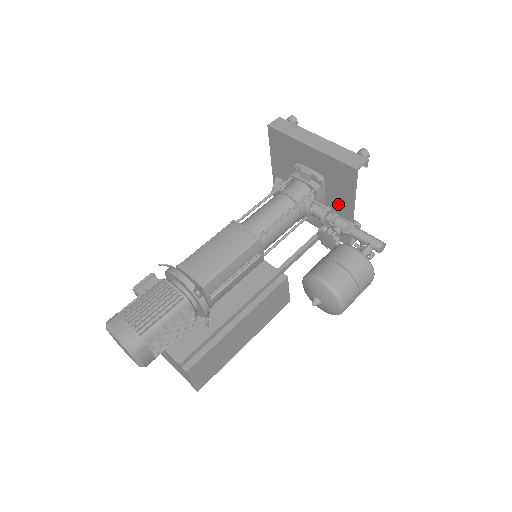
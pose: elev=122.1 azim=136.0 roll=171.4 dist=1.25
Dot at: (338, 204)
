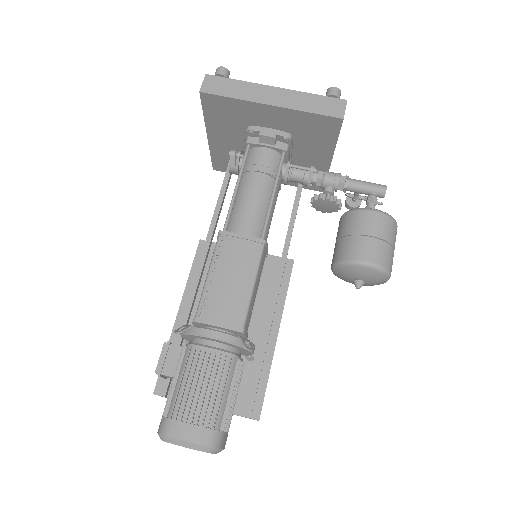
Dot at: (311, 156)
